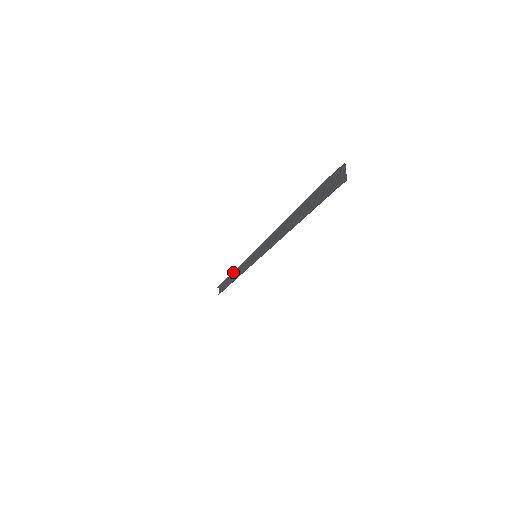
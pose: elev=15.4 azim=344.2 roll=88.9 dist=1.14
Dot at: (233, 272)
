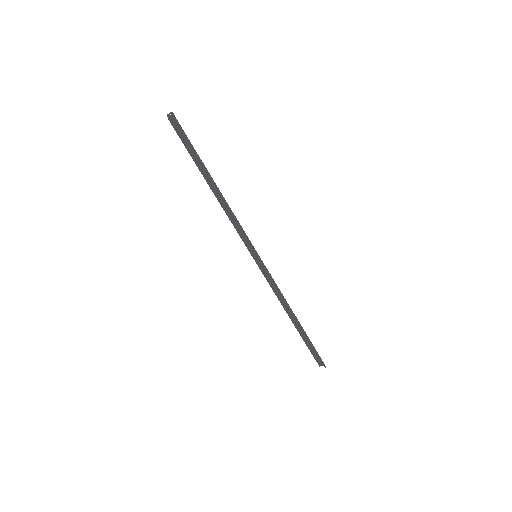
Dot at: occluded
